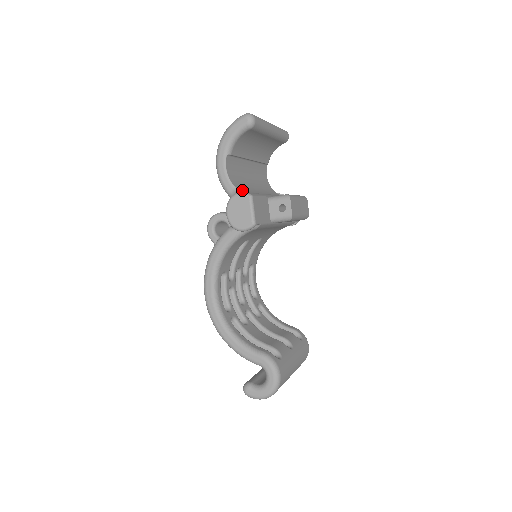
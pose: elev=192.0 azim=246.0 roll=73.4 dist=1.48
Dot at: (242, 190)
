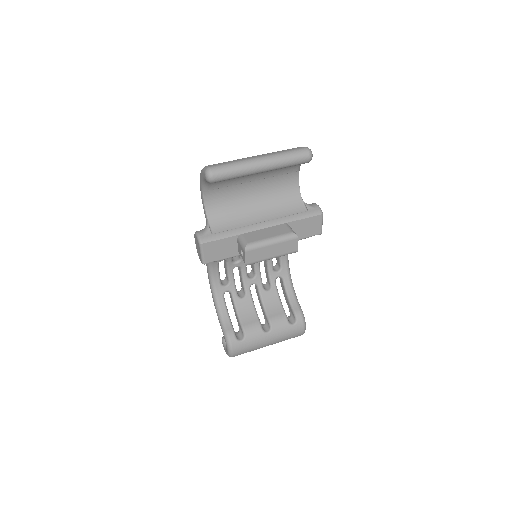
Dot at: (207, 228)
